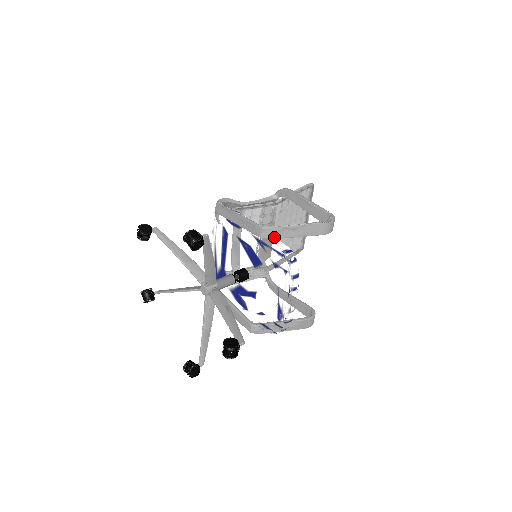
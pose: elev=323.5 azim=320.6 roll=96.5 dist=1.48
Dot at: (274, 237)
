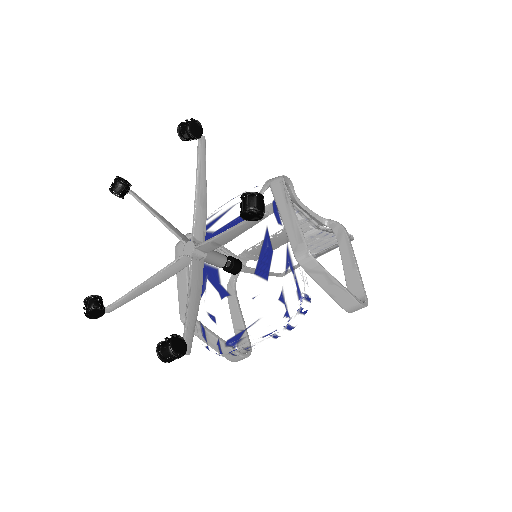
Dot at: (307, 271)
